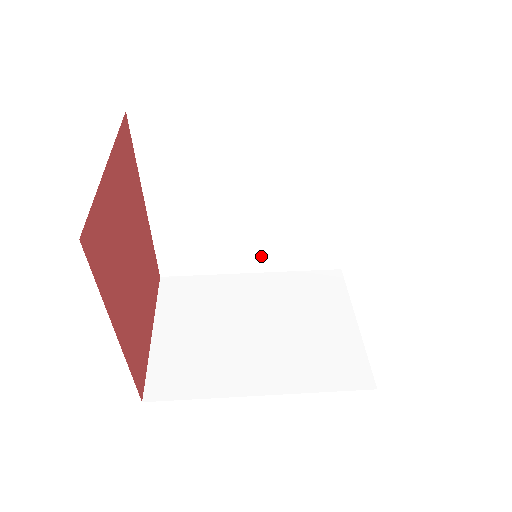
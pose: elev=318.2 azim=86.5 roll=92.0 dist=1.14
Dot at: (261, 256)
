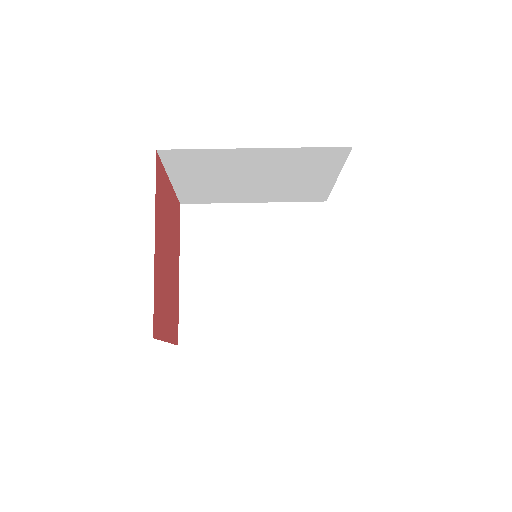
Dot at: (264, 324)
